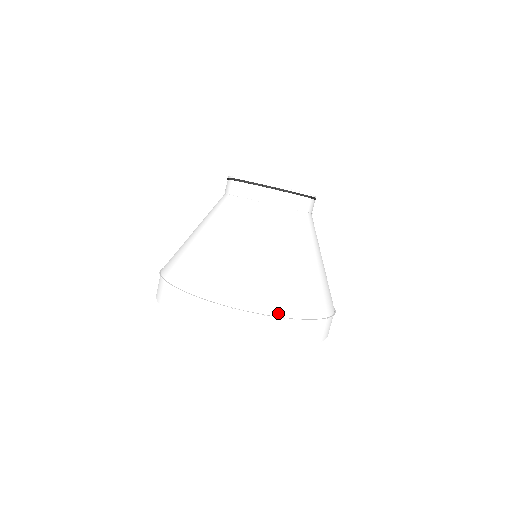
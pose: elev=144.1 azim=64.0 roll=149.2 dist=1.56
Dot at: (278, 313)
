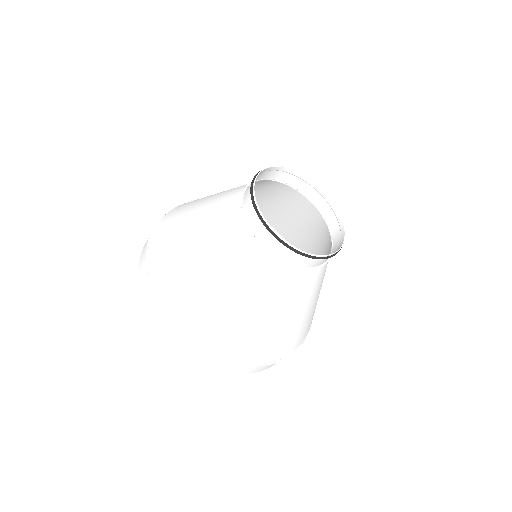
Dot at: (194, 337)
